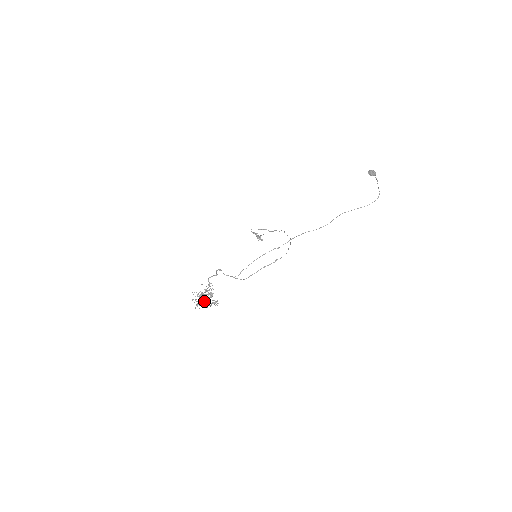
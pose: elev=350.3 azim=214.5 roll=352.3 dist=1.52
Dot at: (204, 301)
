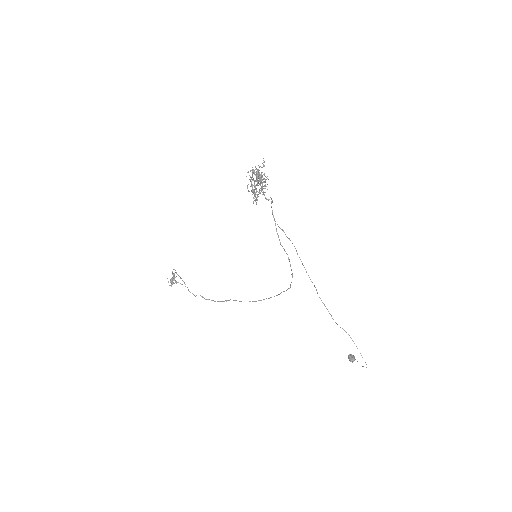
Dot at: (267, 178)
